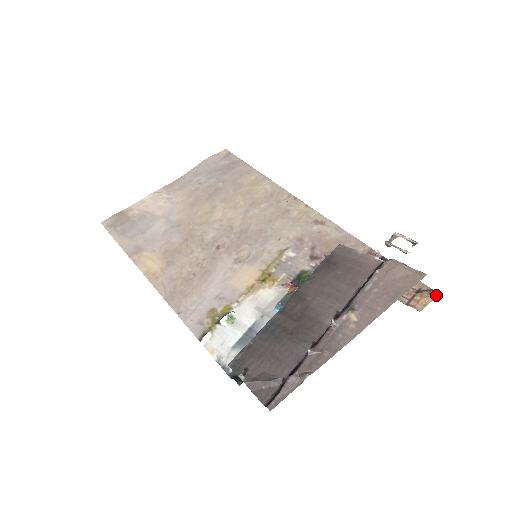
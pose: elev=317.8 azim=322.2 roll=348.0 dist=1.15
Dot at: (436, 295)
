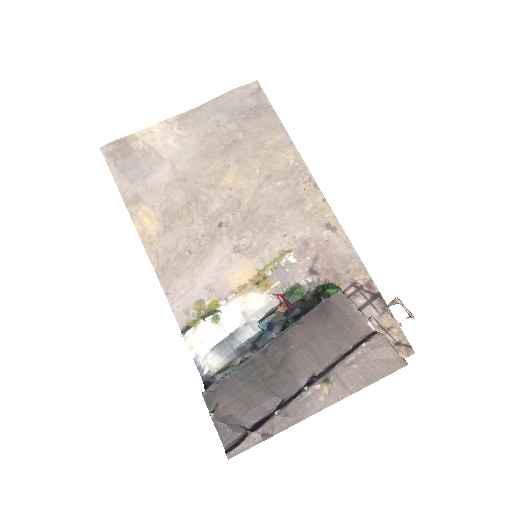
Dot at: (412, 353)
